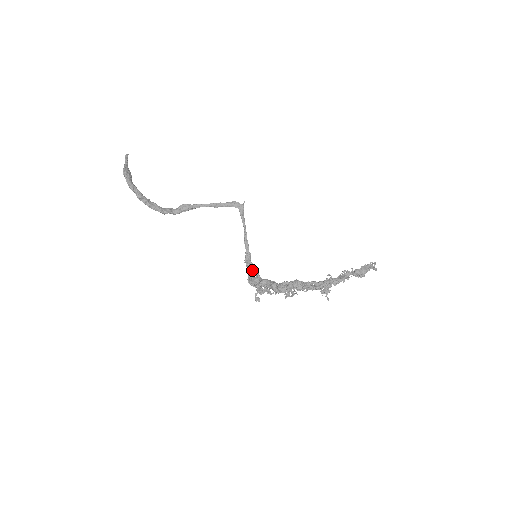
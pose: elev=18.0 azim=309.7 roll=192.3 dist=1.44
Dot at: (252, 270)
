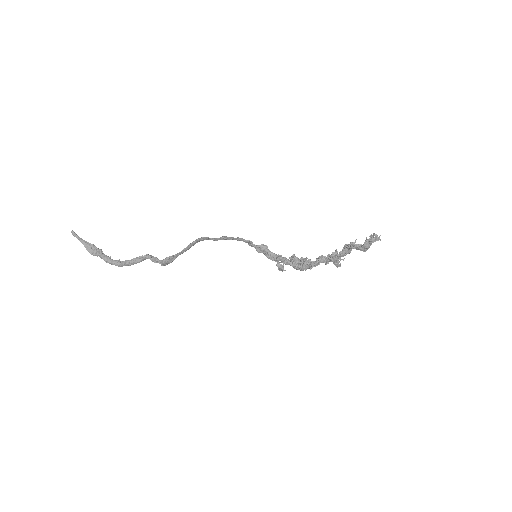
Dot at: (261, 251)
